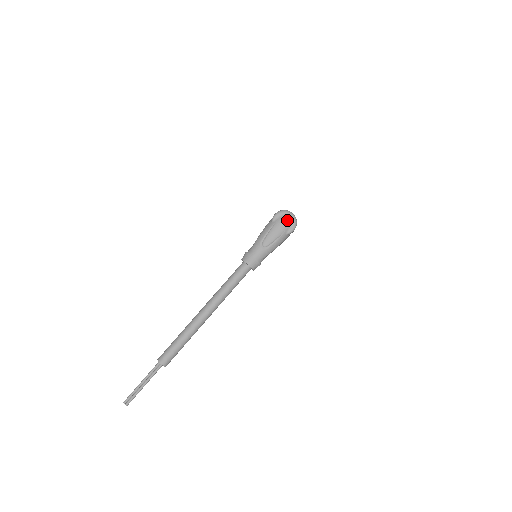
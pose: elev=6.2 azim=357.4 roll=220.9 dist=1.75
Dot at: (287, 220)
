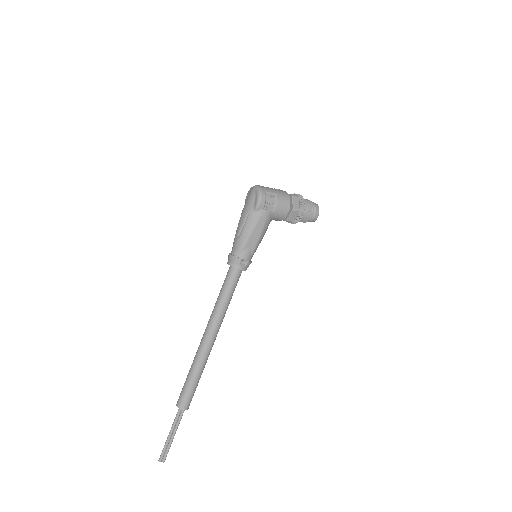
Dot at: (250, 195)
